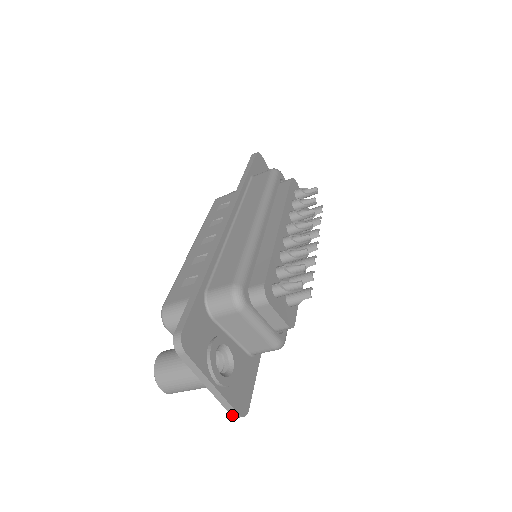
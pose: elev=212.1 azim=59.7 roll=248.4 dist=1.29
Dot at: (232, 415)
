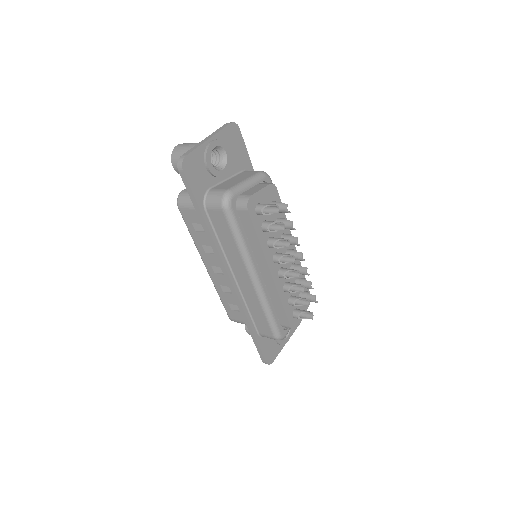
Dot at: occluded
